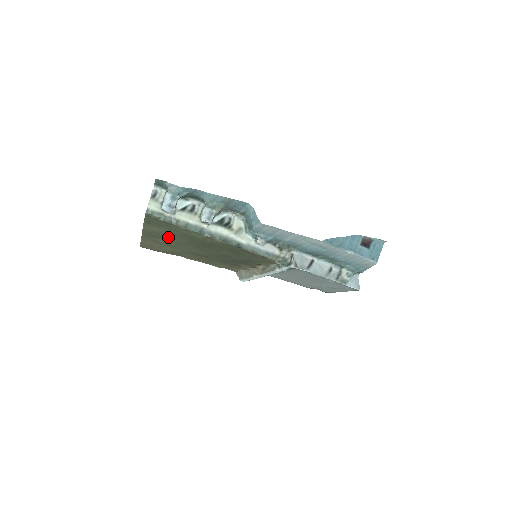
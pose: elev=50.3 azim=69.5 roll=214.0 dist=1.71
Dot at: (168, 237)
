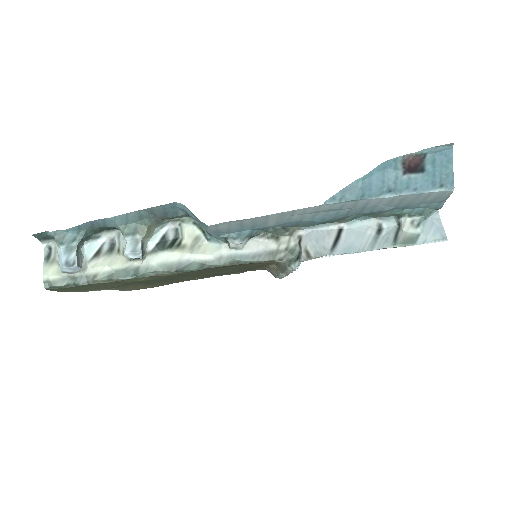
Dot at: (125, 285)
